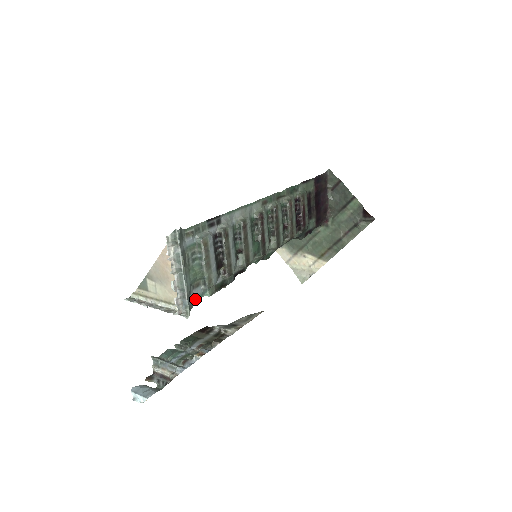
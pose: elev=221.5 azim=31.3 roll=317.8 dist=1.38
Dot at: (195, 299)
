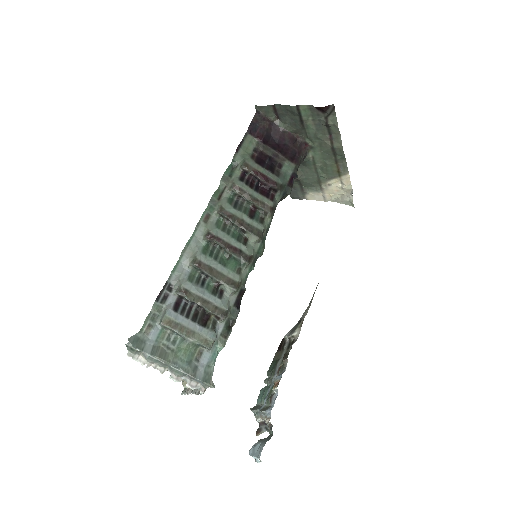
Dot at: (210, 365)
